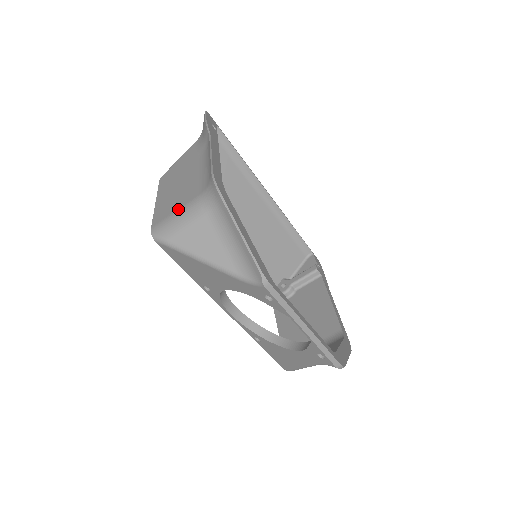
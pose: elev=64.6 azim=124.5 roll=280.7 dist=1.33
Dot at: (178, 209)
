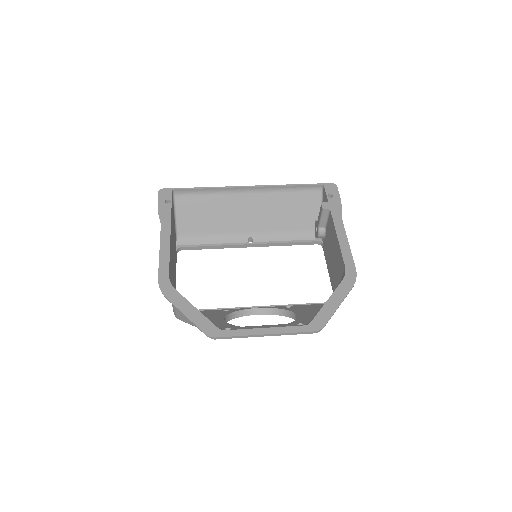
Dot at: occluded
